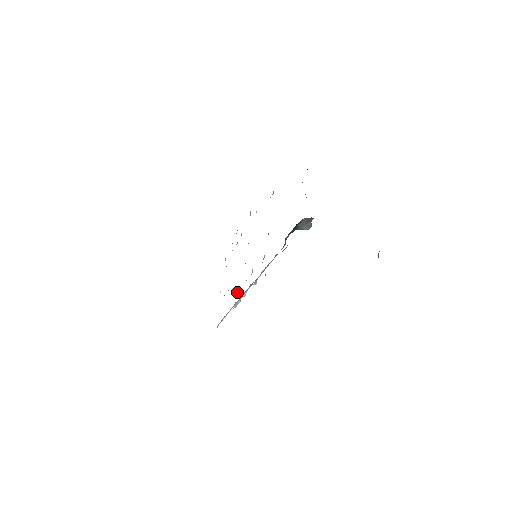
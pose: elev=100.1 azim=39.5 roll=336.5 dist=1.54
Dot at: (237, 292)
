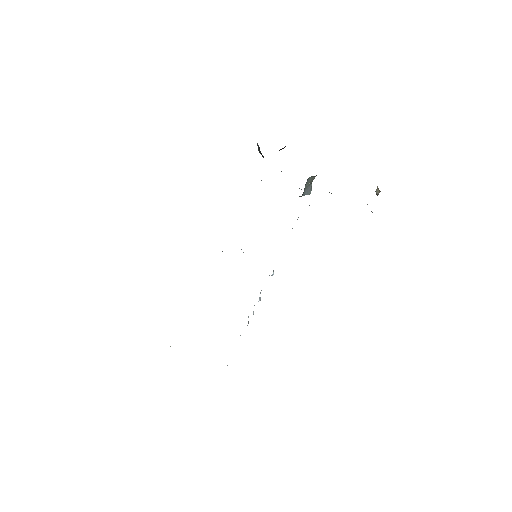
Dot at: occluded
